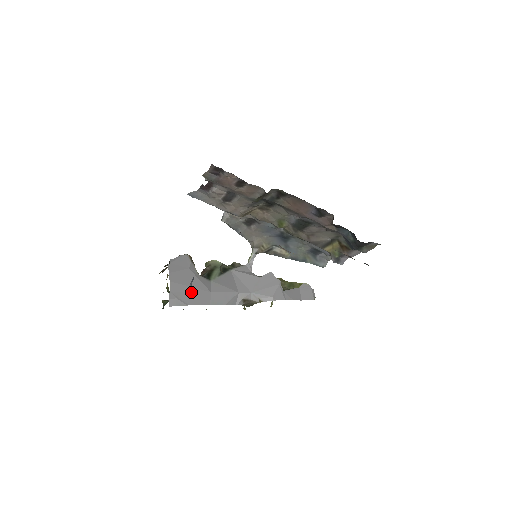
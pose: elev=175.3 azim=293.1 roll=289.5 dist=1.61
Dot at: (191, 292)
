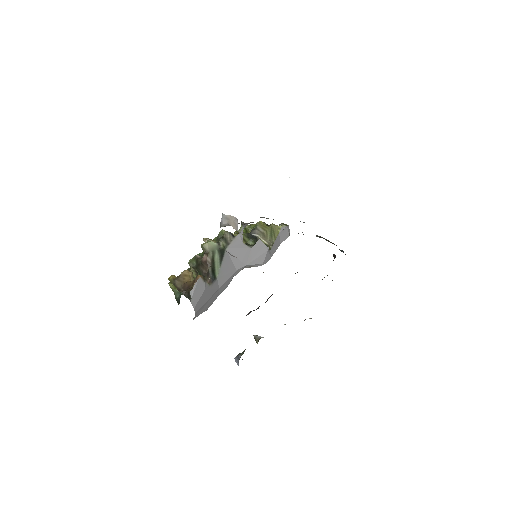
Dot at: (207, 302)
